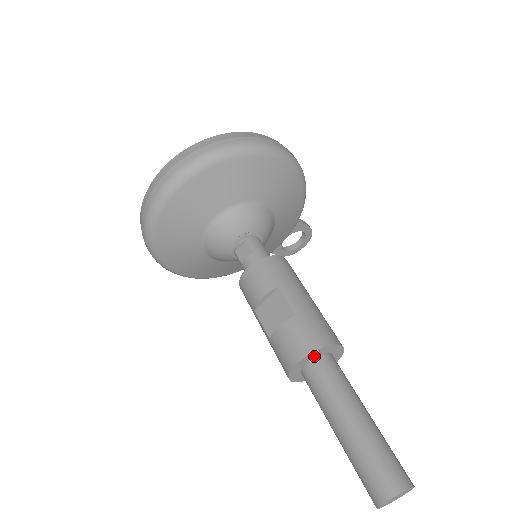
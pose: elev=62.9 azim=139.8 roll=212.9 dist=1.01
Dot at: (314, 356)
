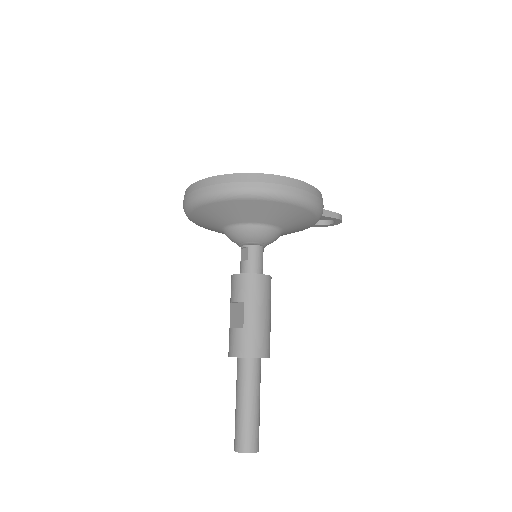
Dot at: occluded
